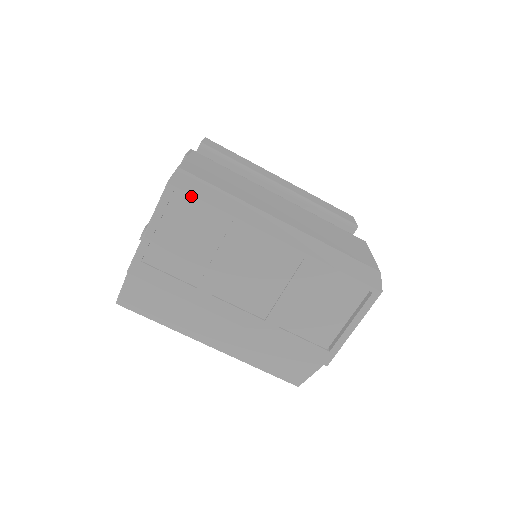
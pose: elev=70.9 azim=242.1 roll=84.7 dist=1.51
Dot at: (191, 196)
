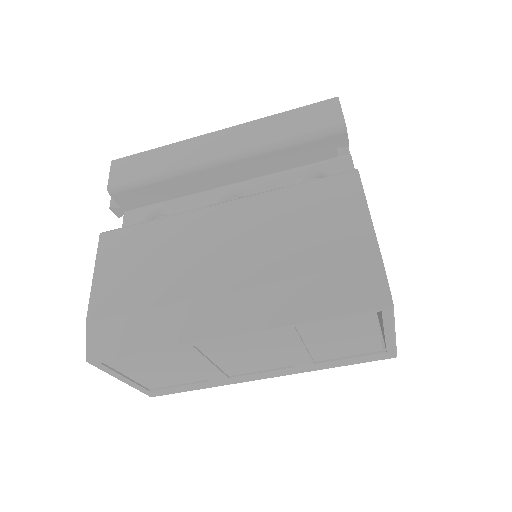
Dot at: (116, 358)
